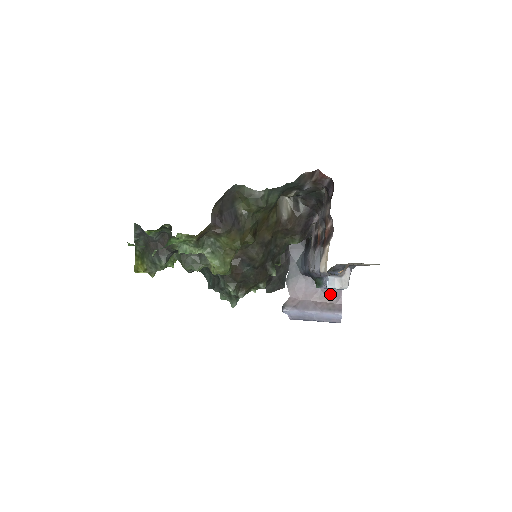
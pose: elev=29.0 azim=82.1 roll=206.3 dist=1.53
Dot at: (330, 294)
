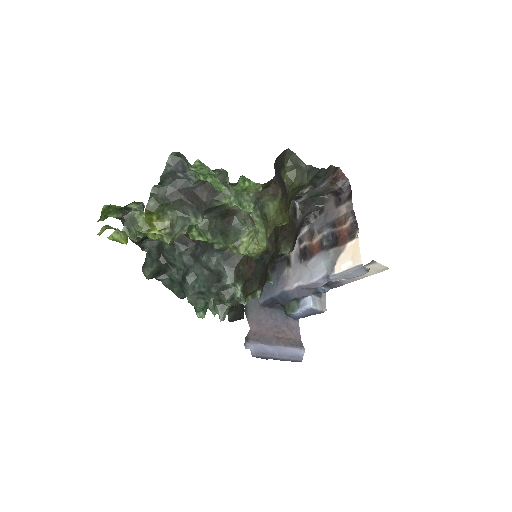
Dot at: (289, 328)
